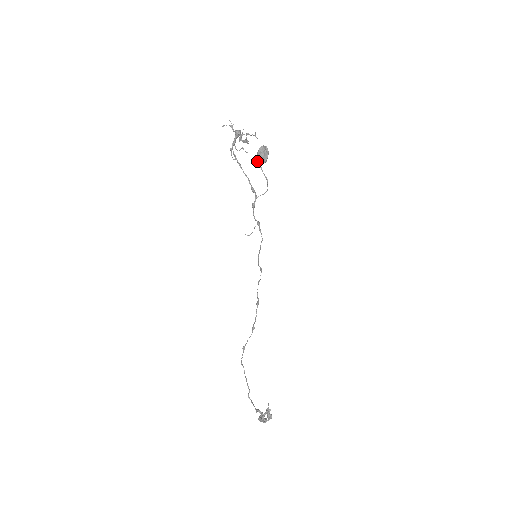
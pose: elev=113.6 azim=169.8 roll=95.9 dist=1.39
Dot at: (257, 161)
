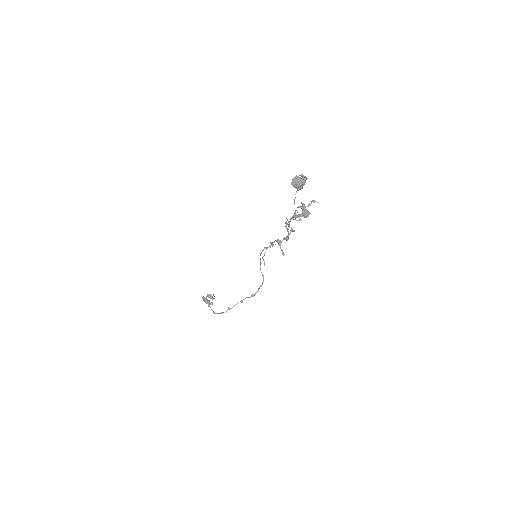
Dot at: occluded
